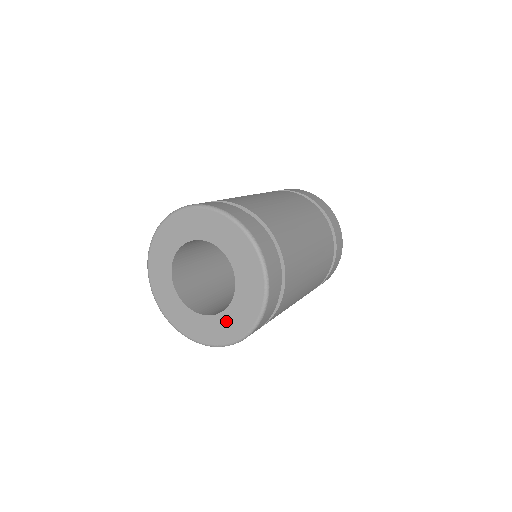
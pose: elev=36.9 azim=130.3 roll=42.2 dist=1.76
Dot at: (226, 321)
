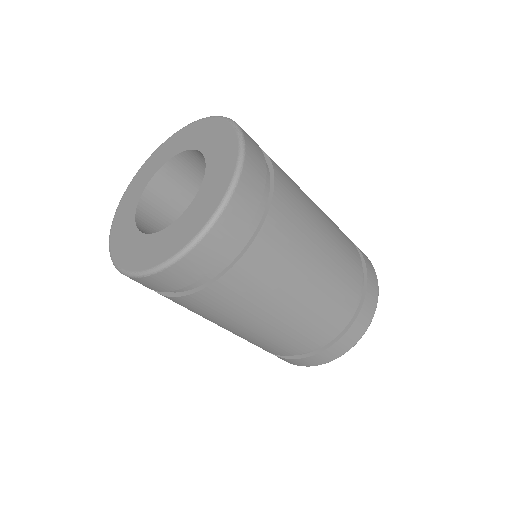
Dot at: (178, 228)
